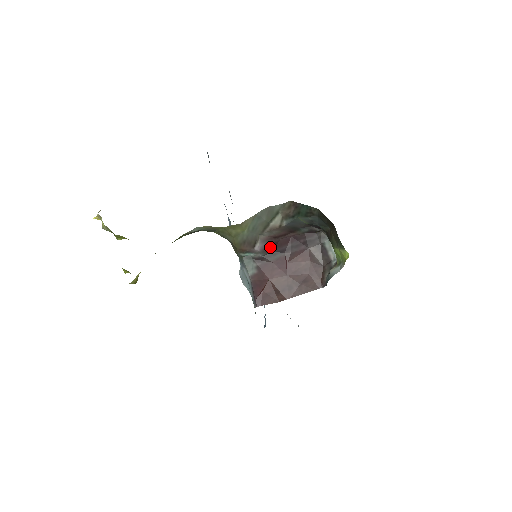
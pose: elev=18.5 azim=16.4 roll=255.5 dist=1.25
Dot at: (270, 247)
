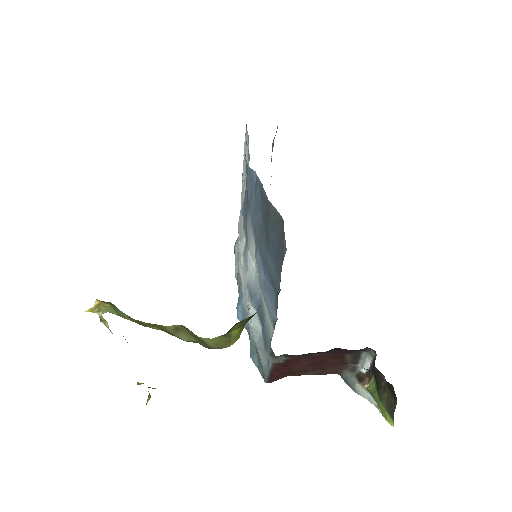
Dot at: occluded
